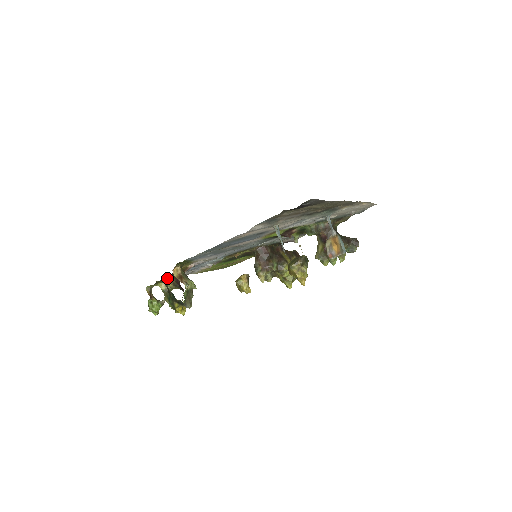
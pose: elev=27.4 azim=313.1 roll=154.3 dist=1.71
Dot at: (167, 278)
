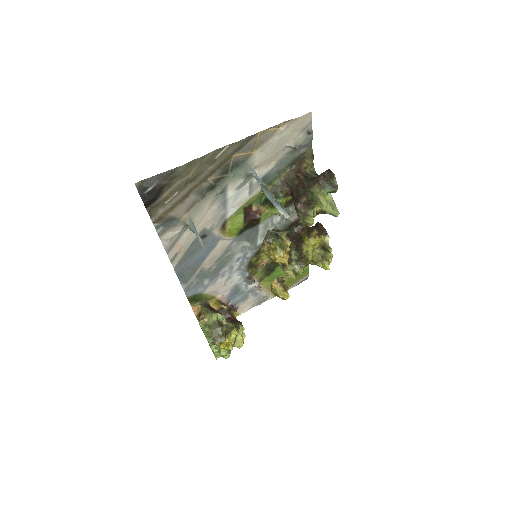
Dot at: (236, 316)
